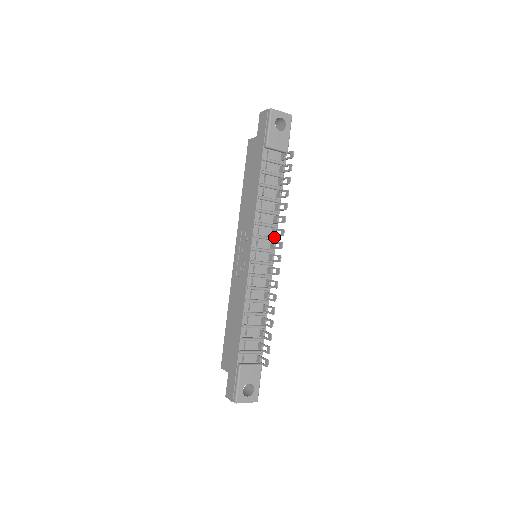
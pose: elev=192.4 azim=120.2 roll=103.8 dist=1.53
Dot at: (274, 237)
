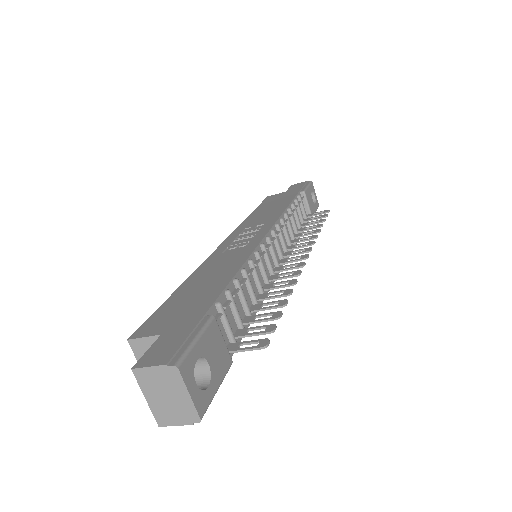
Dot at: occluded
